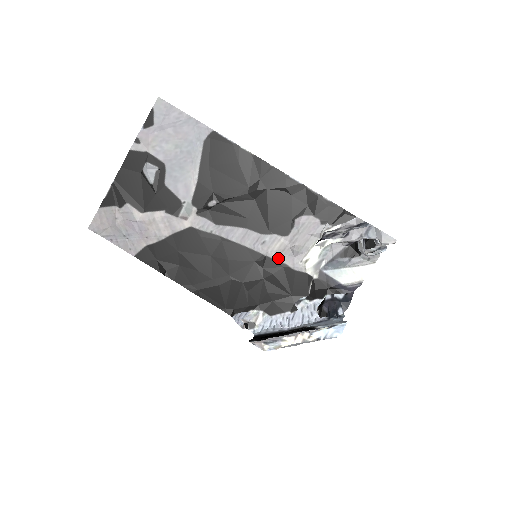
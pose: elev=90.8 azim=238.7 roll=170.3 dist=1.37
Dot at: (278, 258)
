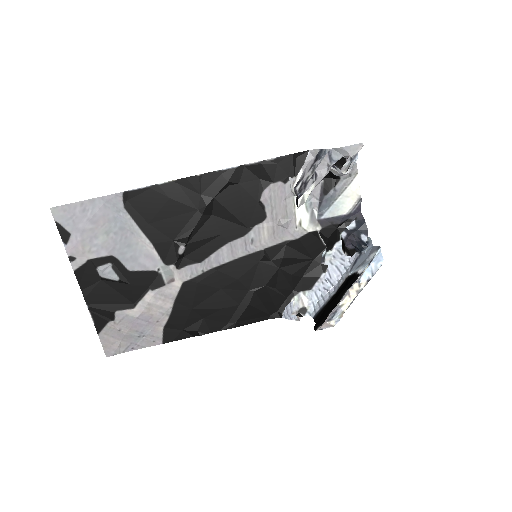
Dot at: (275, 242)
